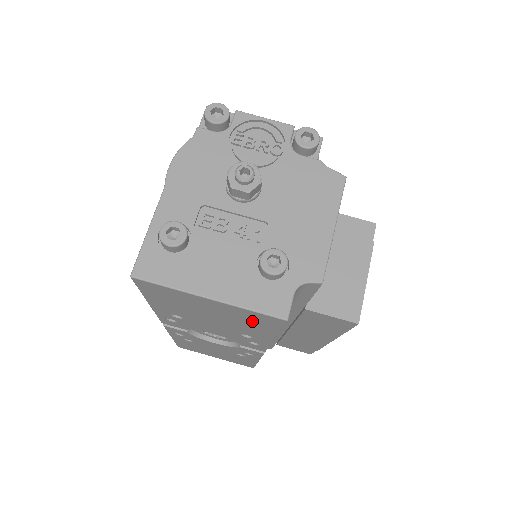
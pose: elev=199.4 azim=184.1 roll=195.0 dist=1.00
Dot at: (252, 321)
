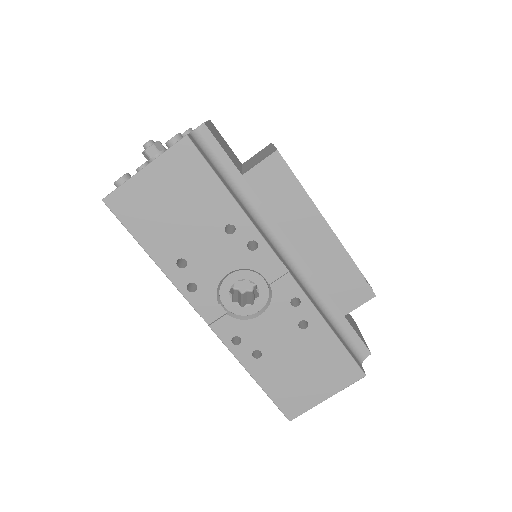
Dot at: (189, 175)
